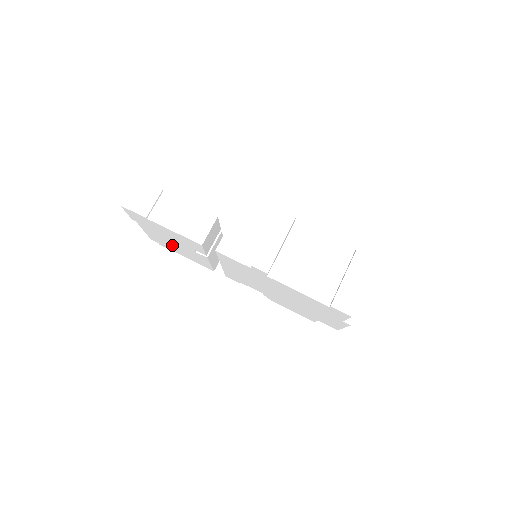
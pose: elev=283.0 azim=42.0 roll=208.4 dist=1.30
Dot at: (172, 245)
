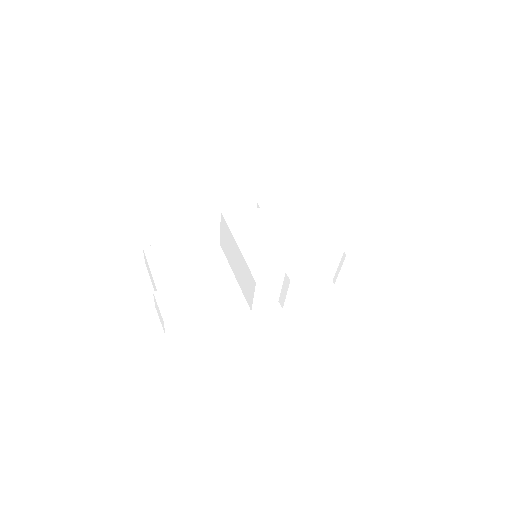
Dot at: occluded
